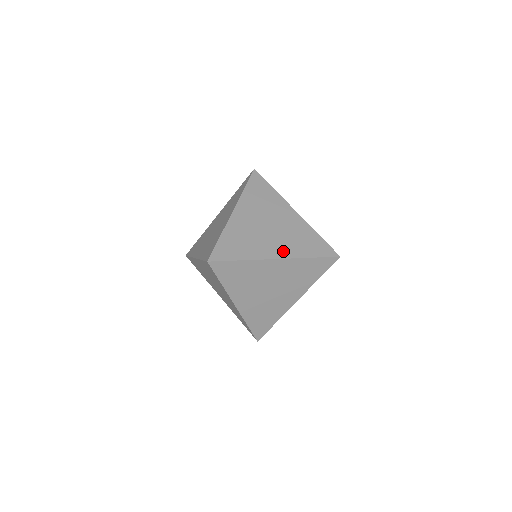
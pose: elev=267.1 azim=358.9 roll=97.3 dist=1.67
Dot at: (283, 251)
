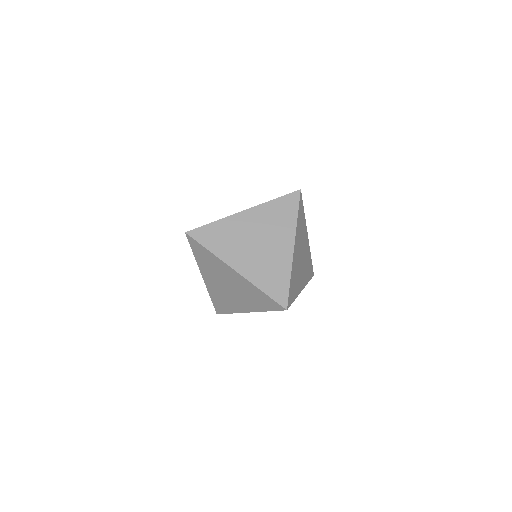
Dot at: occluded
